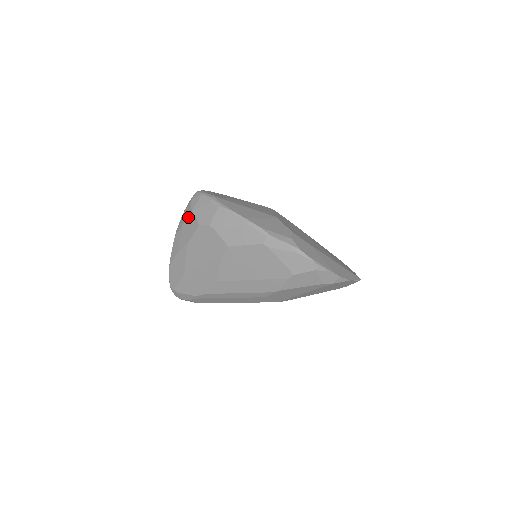
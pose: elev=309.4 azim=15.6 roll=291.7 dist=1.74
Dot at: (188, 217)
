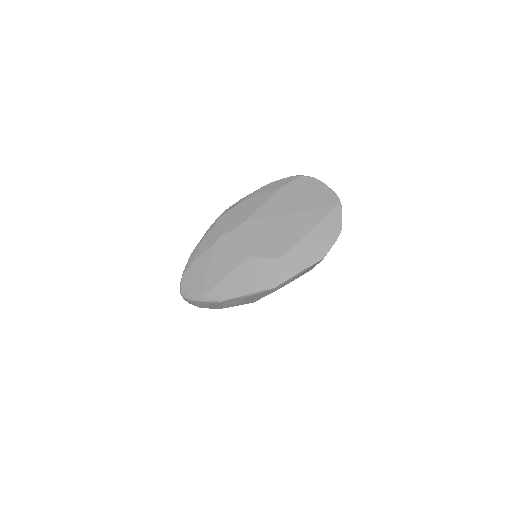
Dot at: occluded
